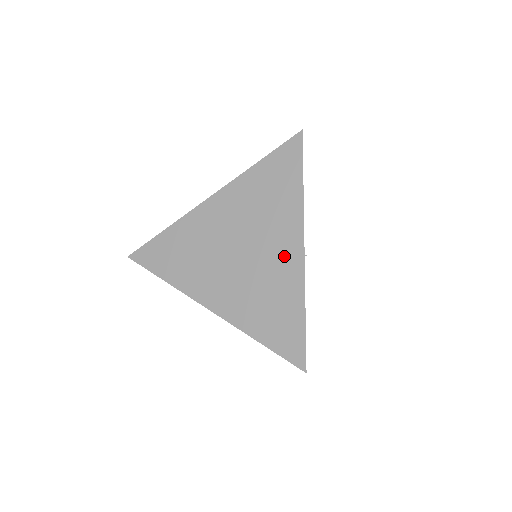
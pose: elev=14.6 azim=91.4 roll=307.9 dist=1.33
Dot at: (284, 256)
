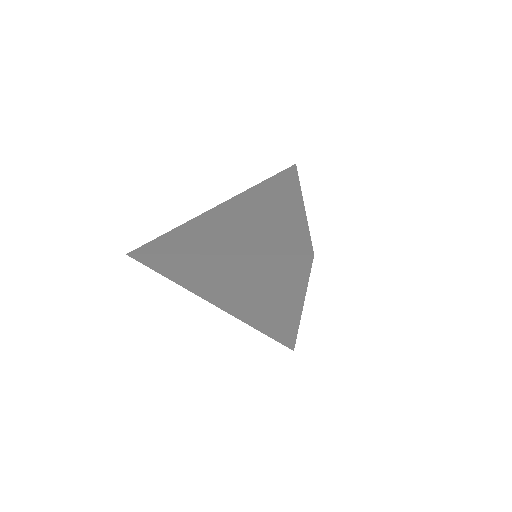
Dot at: (282, 310)
